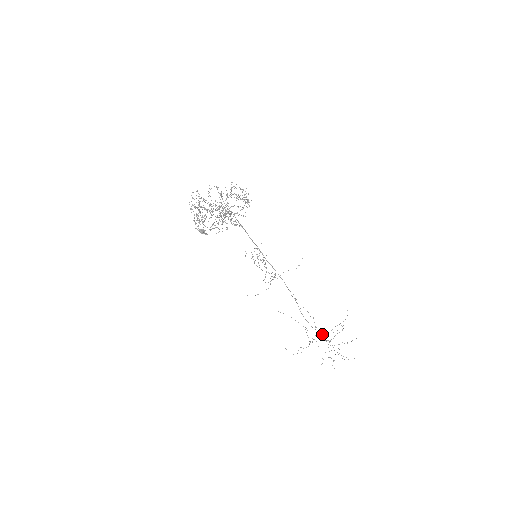
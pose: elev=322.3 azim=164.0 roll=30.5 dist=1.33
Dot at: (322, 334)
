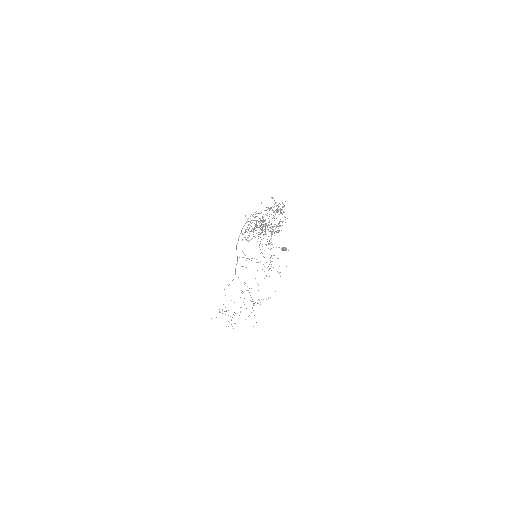
Dot at: occluded
